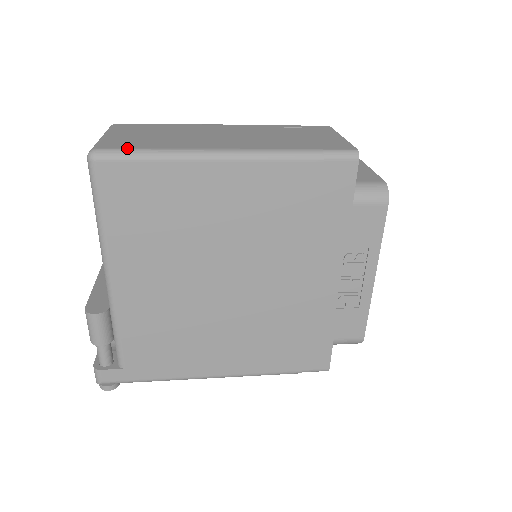
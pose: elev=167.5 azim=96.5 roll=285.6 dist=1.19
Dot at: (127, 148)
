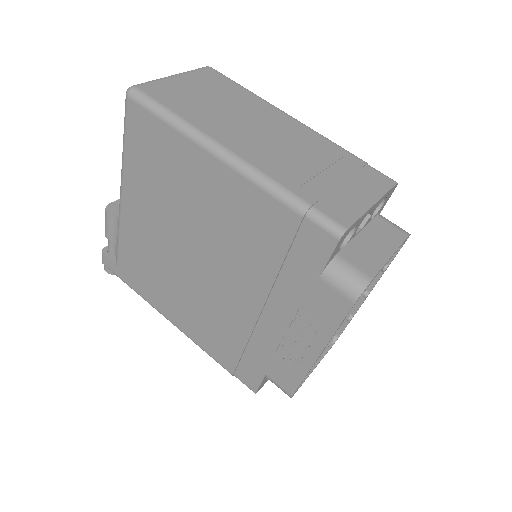
Dot at: (156, 100)
